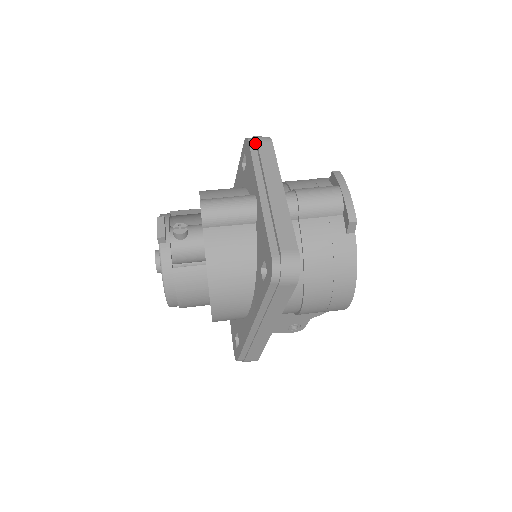
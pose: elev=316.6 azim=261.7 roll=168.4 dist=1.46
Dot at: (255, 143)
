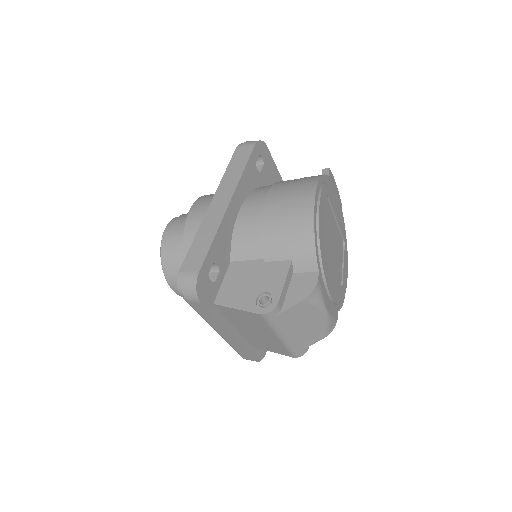
Dot at: occluded
